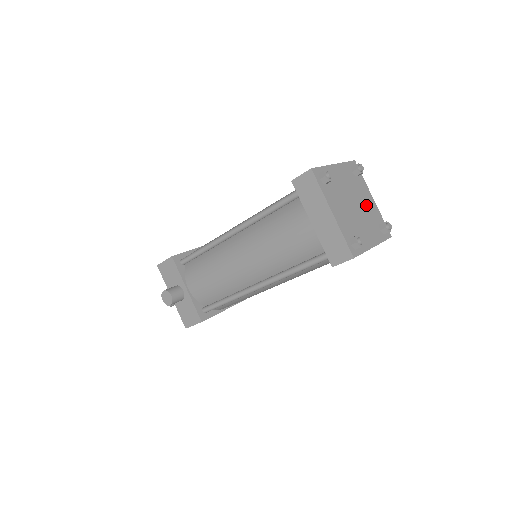
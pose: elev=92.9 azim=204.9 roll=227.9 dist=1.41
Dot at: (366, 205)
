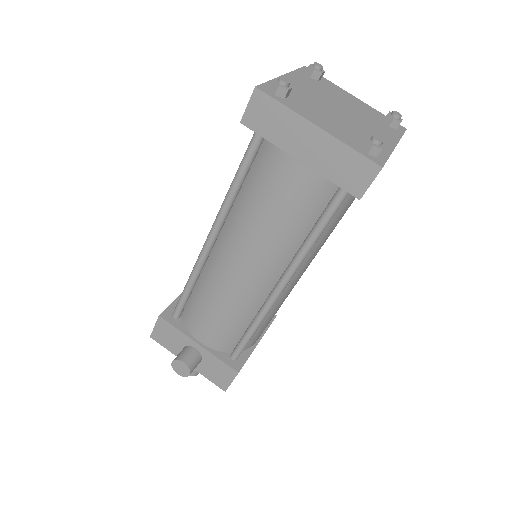
Dot at: (352, 106)
